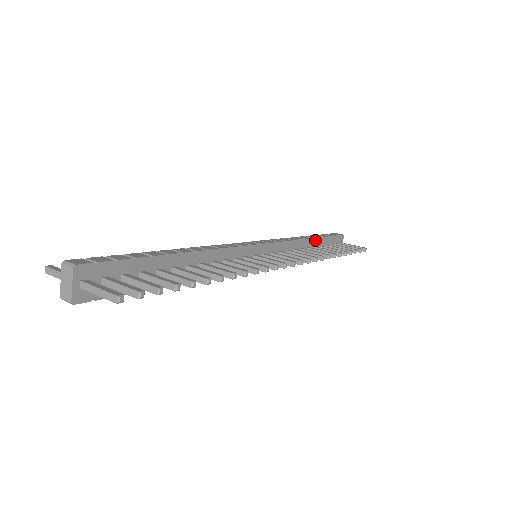
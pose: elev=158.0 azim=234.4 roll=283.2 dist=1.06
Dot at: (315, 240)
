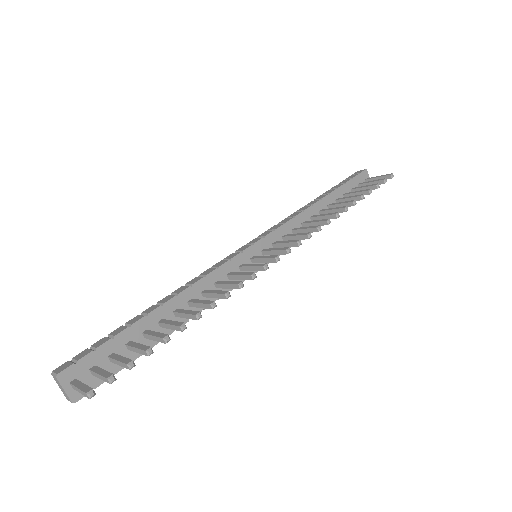
Dot at: (326, 198)
